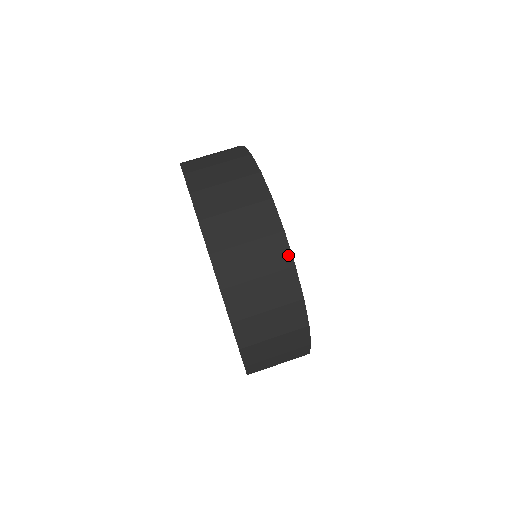
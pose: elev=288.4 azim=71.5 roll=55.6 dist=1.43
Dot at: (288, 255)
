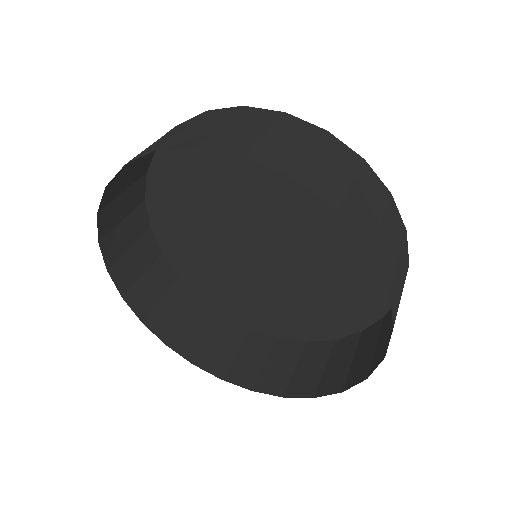
Dot at: (381, 185)
